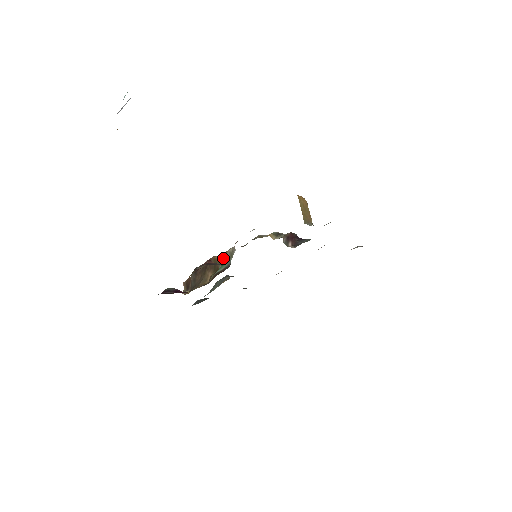
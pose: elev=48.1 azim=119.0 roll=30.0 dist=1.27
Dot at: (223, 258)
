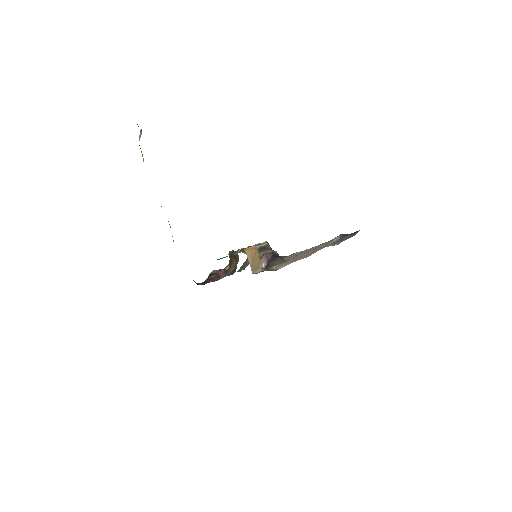
Dot at: (237, 255)
